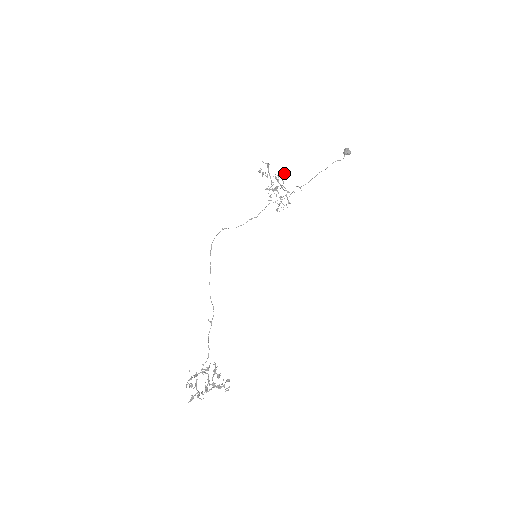
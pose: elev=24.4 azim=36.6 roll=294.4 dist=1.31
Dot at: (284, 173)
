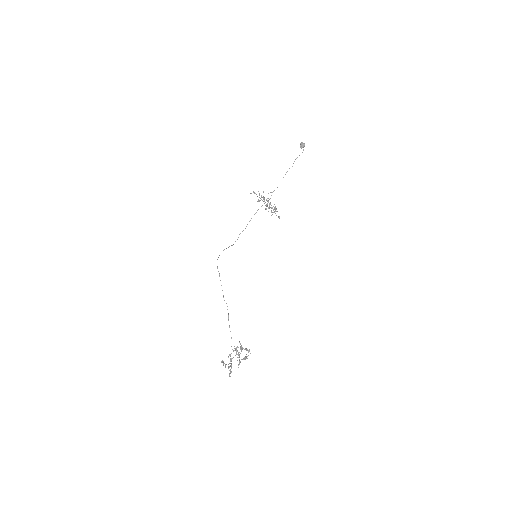
Dot at: (263, 191)
